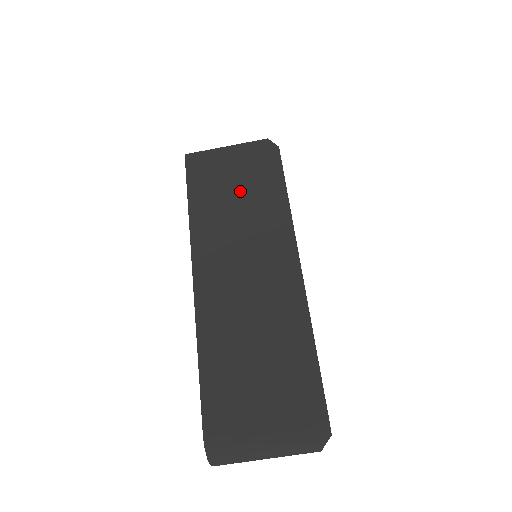
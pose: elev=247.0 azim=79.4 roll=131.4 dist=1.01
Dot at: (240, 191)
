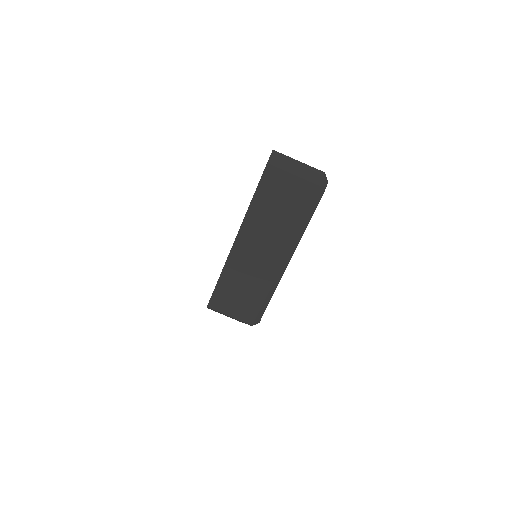
Dot at: occluded
